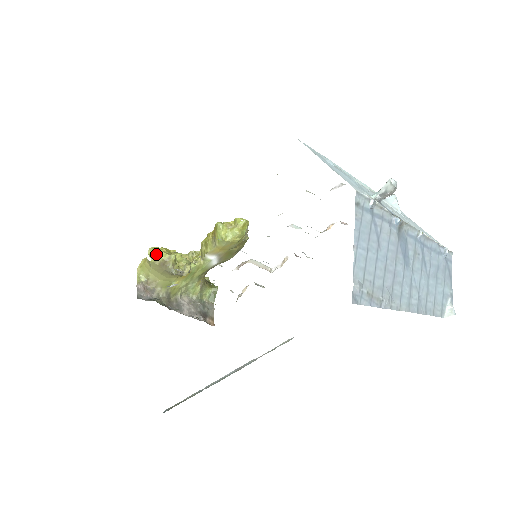
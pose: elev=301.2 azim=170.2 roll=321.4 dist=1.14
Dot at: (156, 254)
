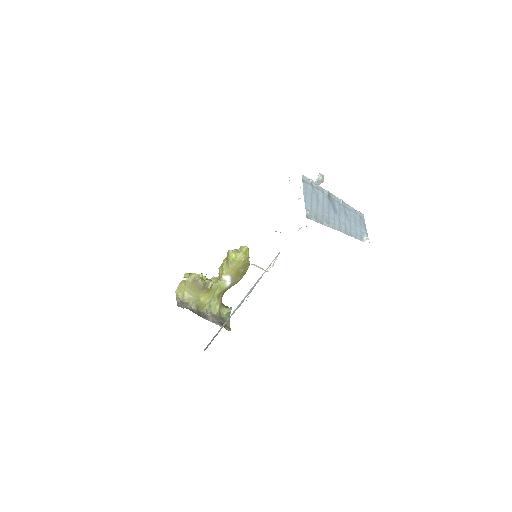
Dot at: (189, 275)
